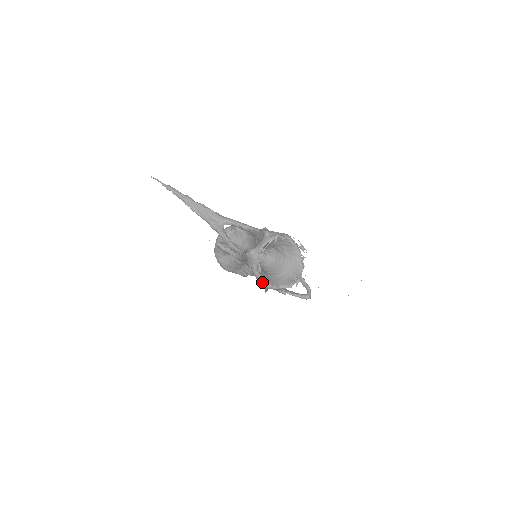
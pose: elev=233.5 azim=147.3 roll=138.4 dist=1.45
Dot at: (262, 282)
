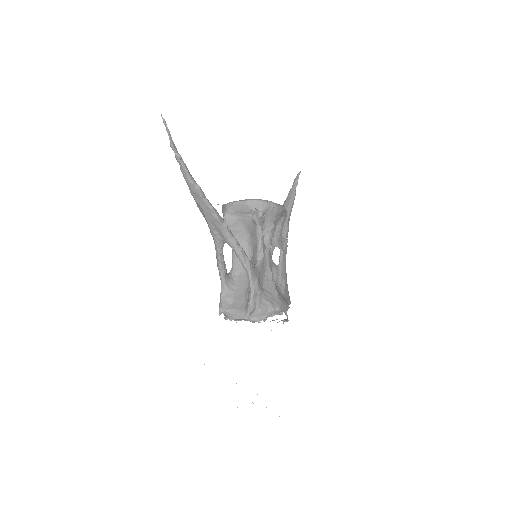
Dot at: occluded
